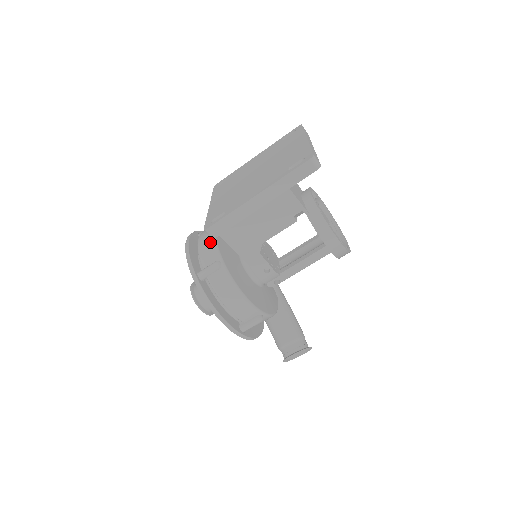
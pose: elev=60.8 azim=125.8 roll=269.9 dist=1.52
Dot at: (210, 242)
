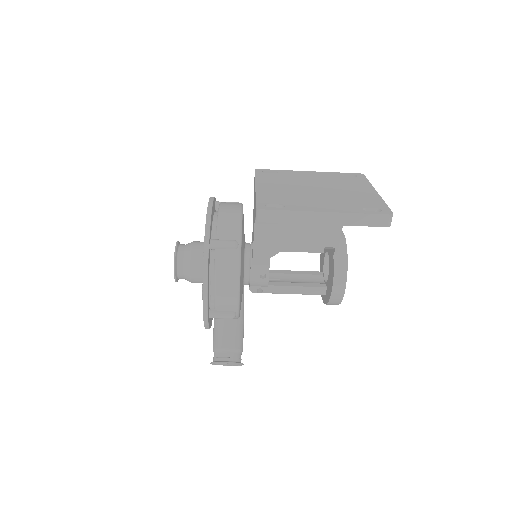
Dot at: (236, 219)
